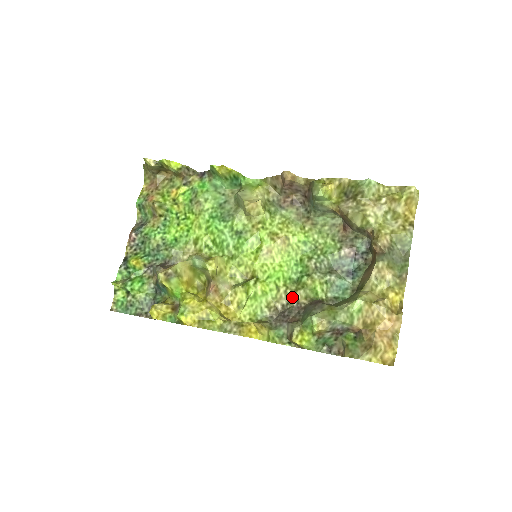
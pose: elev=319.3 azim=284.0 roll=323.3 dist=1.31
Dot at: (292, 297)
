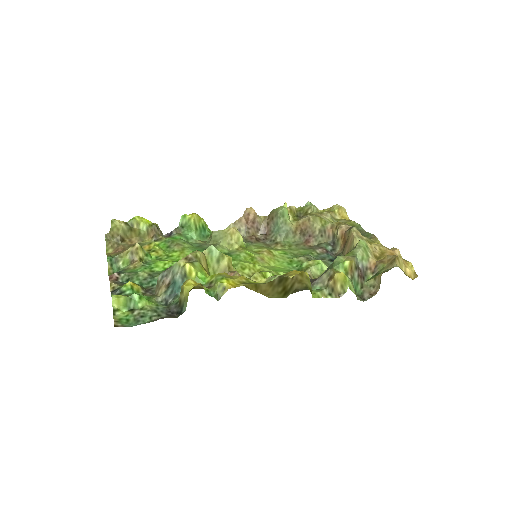
Dot at: occluded
